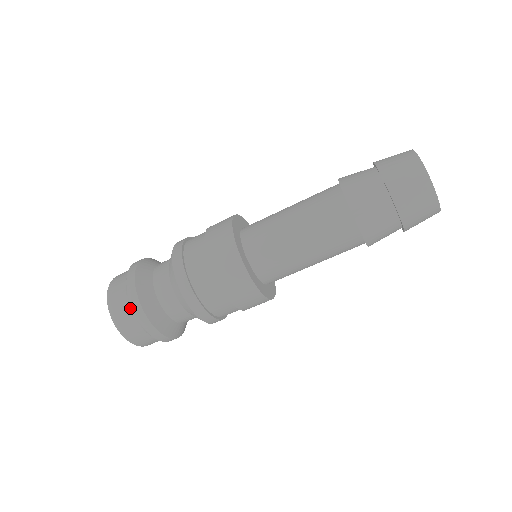
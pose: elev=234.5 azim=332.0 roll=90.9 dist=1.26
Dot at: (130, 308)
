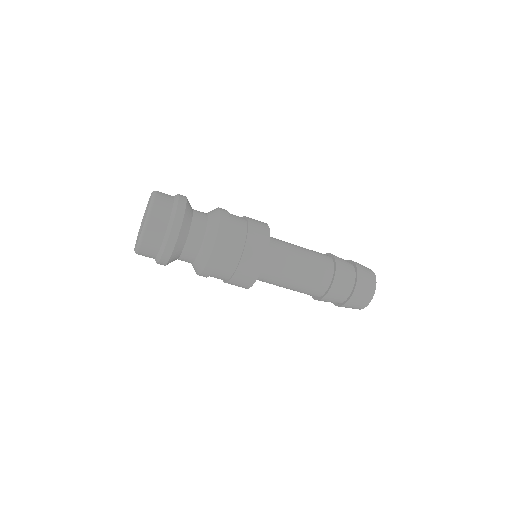
Dot at: (172, 211)
